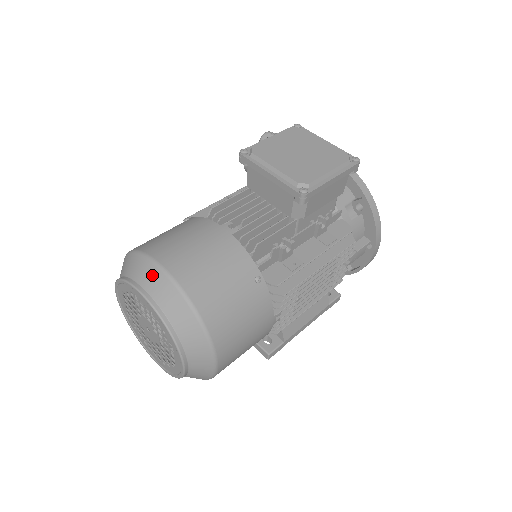
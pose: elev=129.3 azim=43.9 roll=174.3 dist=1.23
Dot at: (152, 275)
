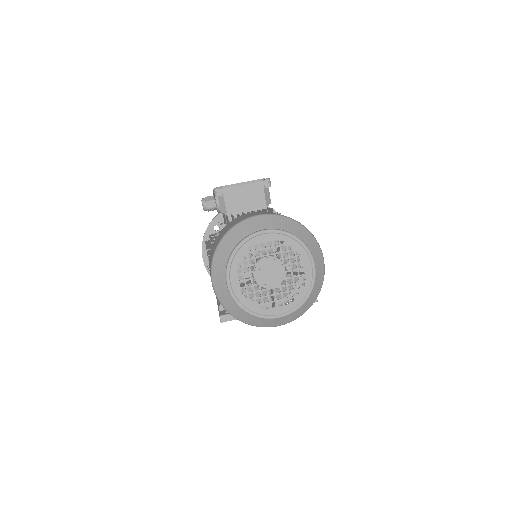
Dot at: (258, 221)
